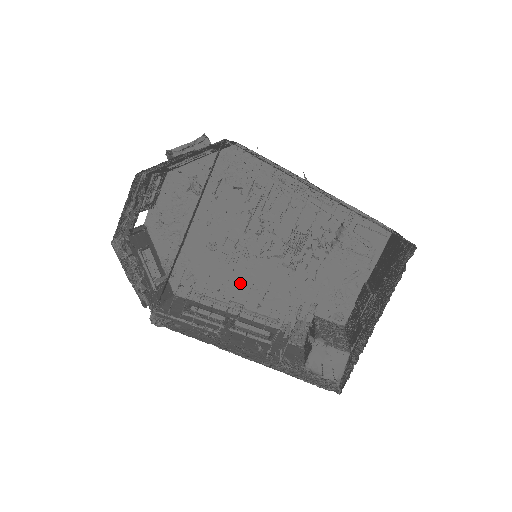
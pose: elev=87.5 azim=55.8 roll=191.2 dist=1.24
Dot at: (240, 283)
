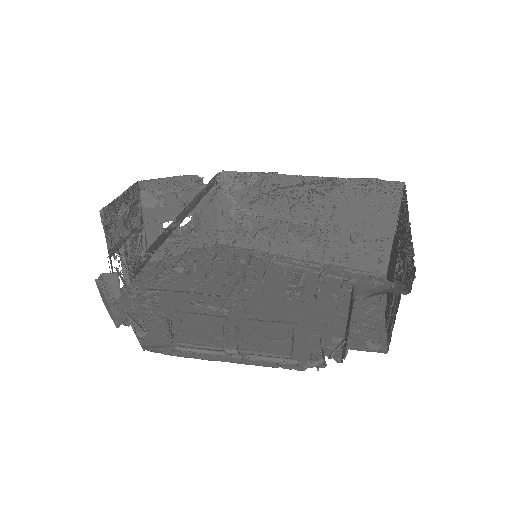
Dot at: occluded
